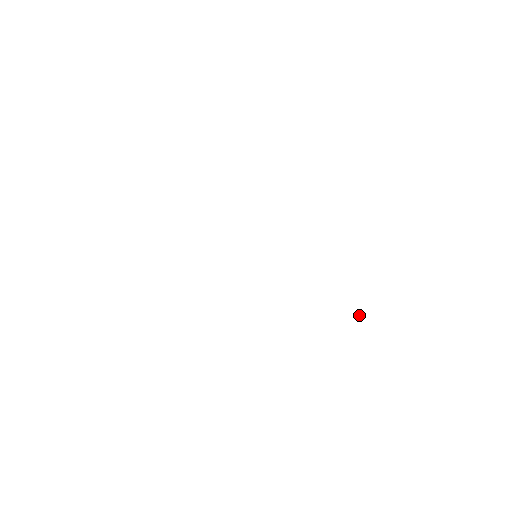
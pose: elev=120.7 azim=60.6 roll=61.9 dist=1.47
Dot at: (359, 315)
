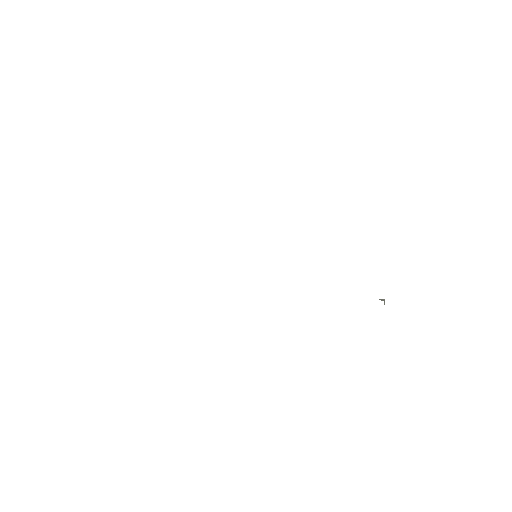
Dot at: (382, 299)
